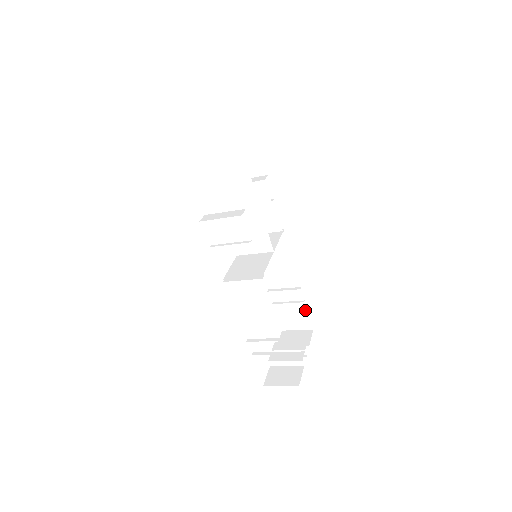
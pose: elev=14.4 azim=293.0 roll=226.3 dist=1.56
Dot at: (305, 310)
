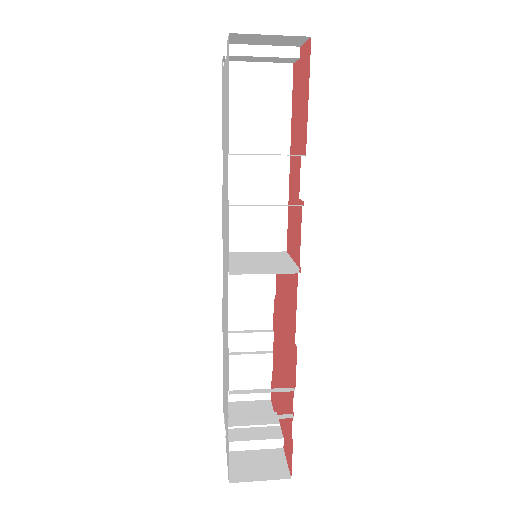
Dot at: (271, 366)
